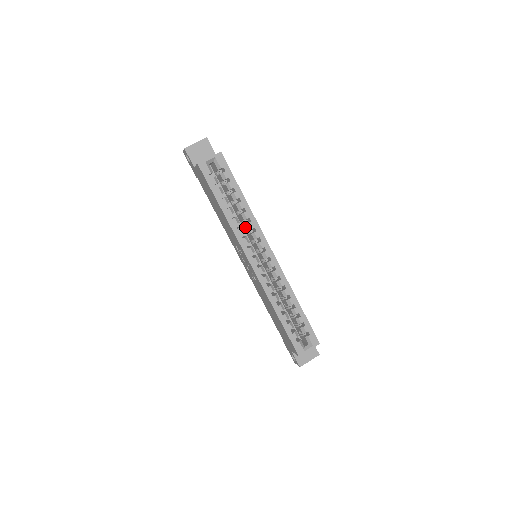
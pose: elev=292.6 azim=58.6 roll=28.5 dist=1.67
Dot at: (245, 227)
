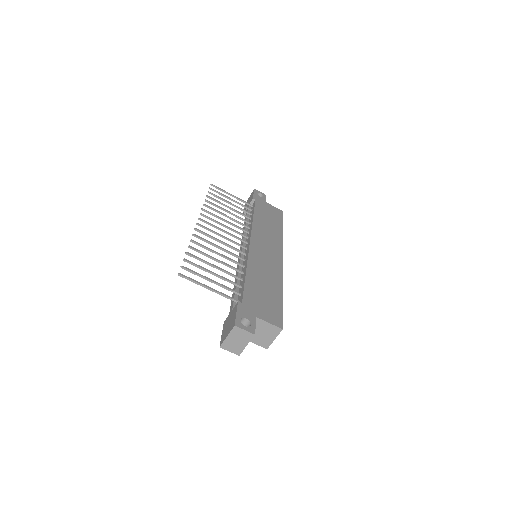
Dot at: occluded
